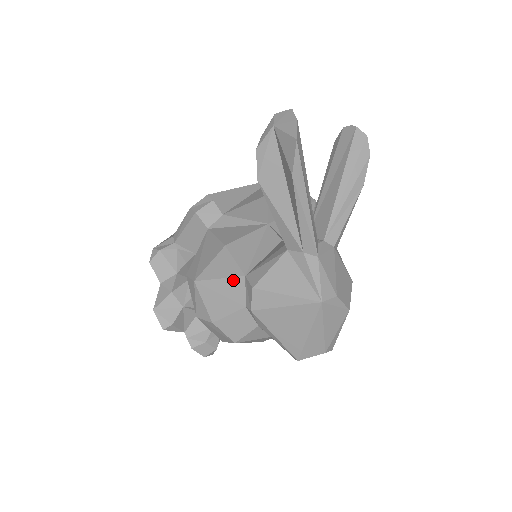
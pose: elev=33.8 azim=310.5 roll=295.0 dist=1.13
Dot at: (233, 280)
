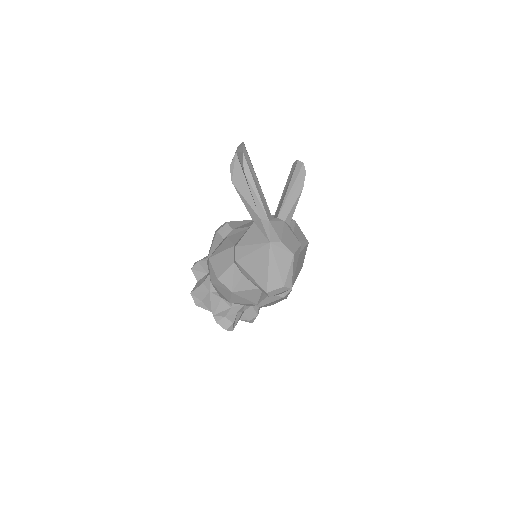
Dot at: (228, 250)
